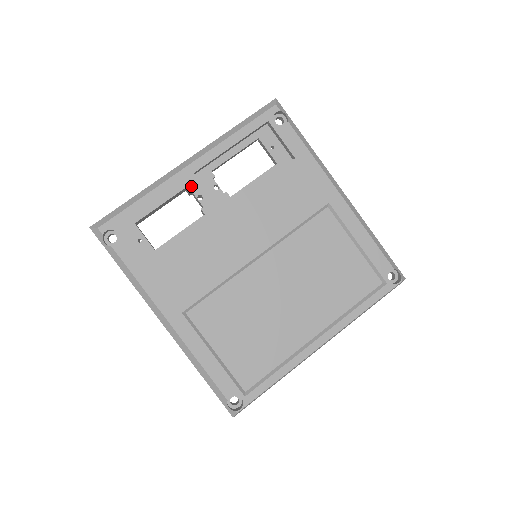
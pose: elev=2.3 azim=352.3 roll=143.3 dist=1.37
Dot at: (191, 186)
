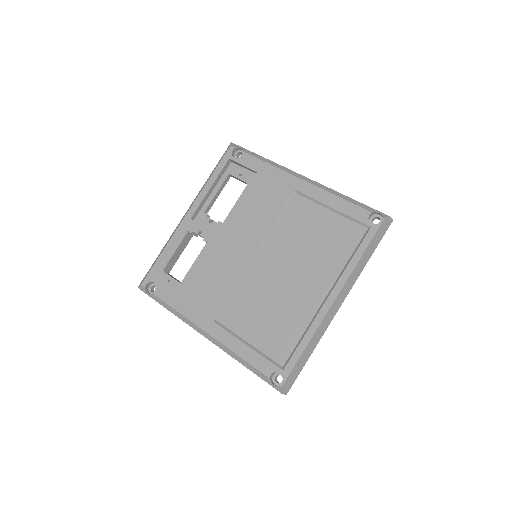
Dot at: (191, 228)
